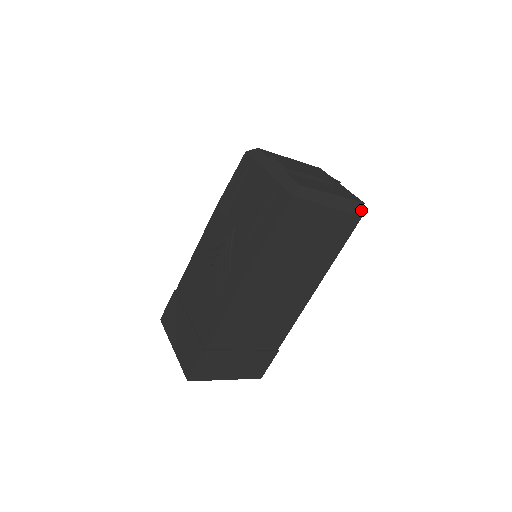
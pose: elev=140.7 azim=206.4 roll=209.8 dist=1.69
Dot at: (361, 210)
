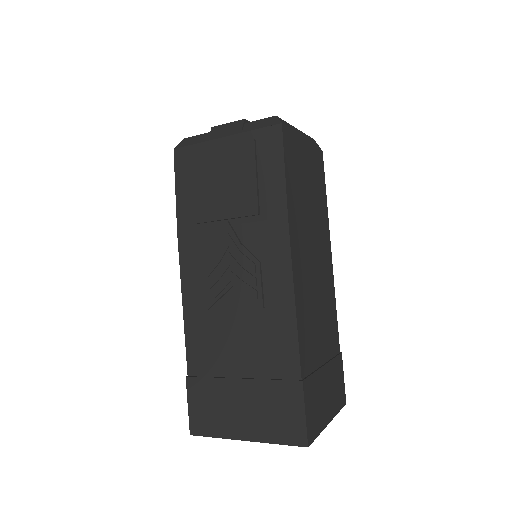
Dot at: (317, 145)
